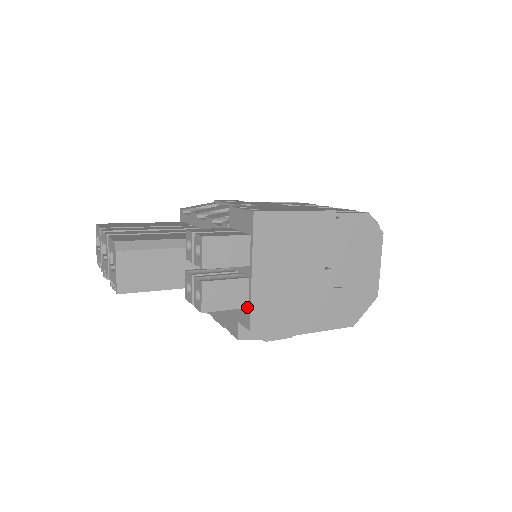
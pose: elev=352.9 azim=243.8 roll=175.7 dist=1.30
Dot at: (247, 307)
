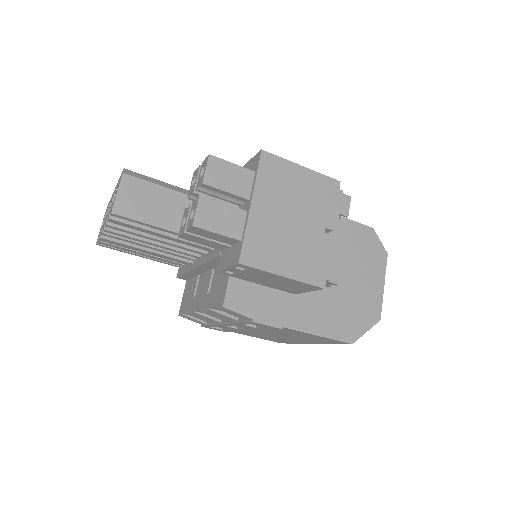
Dot at: (240, 240)
